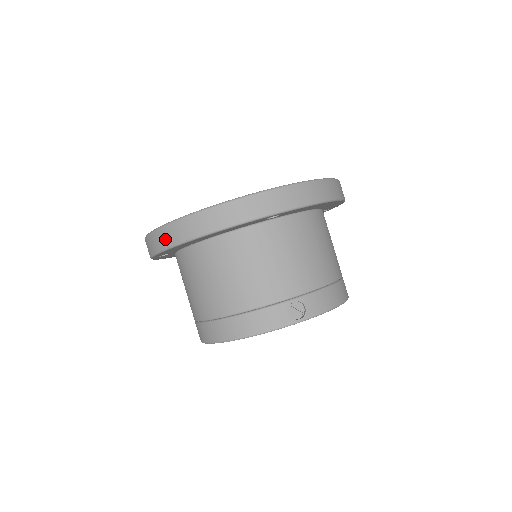
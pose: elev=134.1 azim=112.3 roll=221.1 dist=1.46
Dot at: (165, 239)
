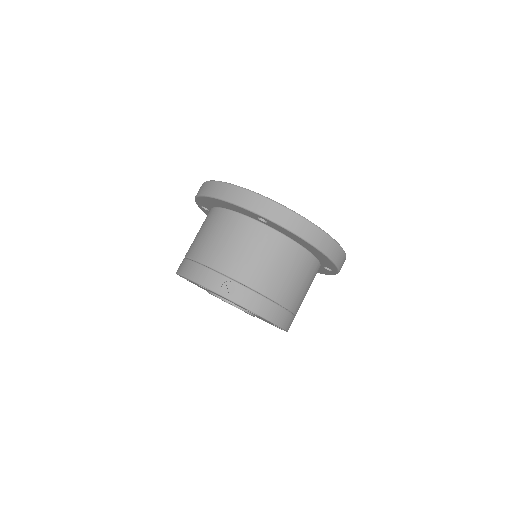
Dot at: (202, 189)
